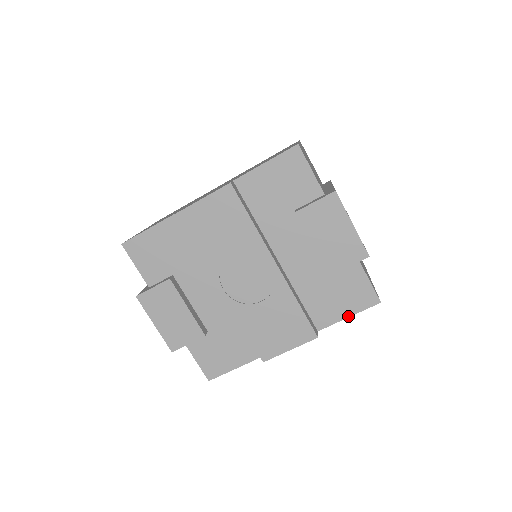
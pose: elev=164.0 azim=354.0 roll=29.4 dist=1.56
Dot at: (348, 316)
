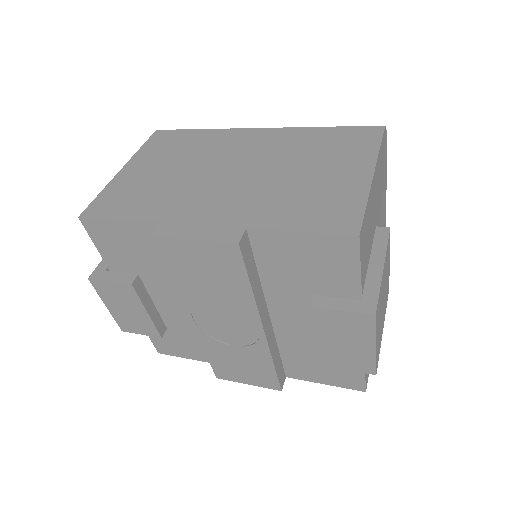
Dot at: (324, 383)
